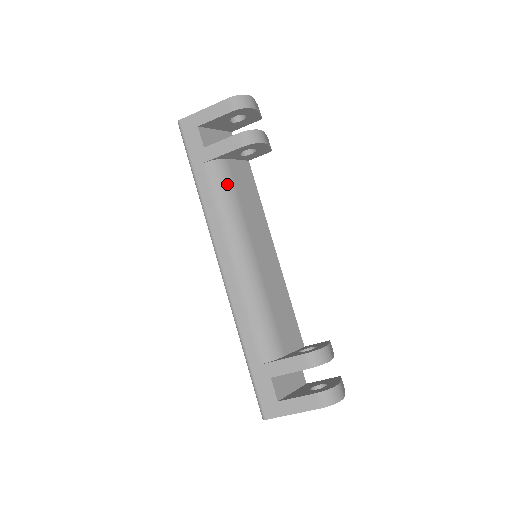
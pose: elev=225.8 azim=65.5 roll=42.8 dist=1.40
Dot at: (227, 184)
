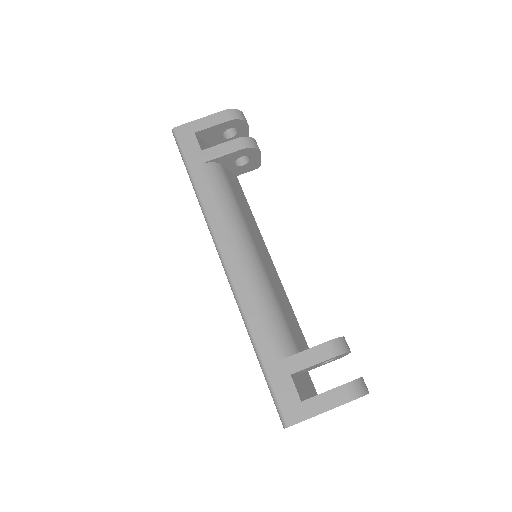
Dot at: (225, 184)
